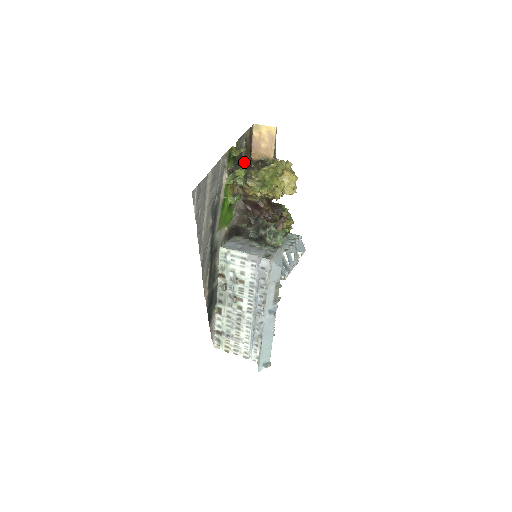
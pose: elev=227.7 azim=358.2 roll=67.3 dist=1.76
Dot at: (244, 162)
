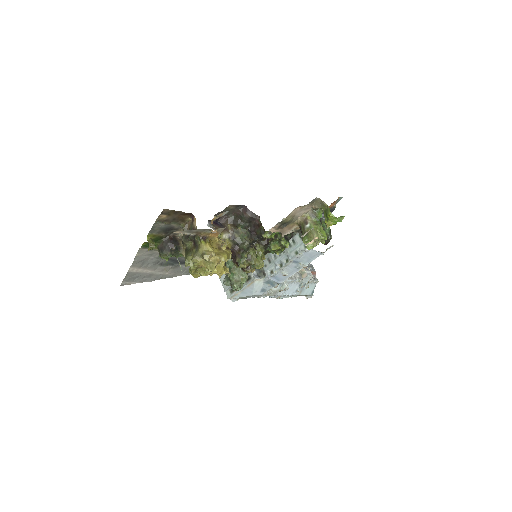
Dot at: (181, 226)
